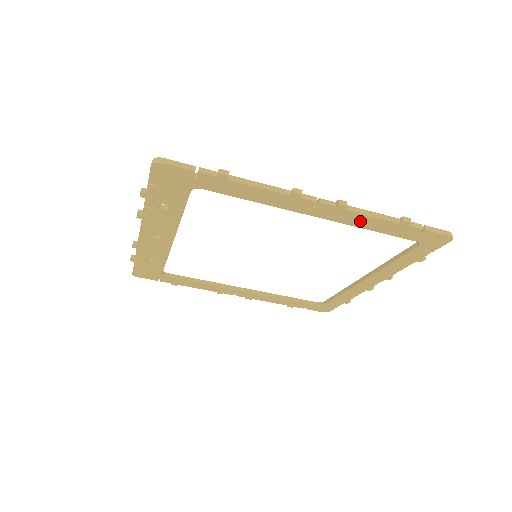
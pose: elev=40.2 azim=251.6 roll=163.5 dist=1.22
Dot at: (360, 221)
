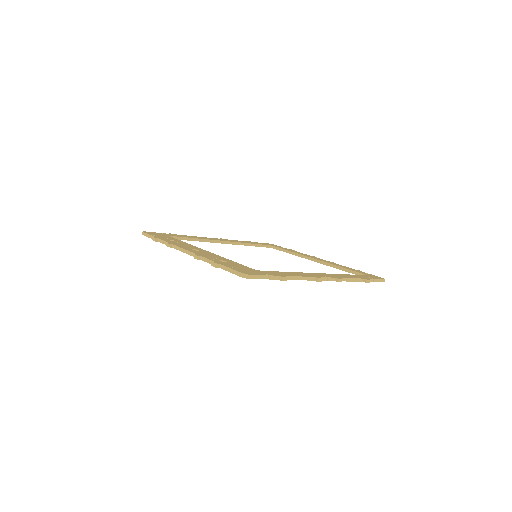
Dot at: occluded
